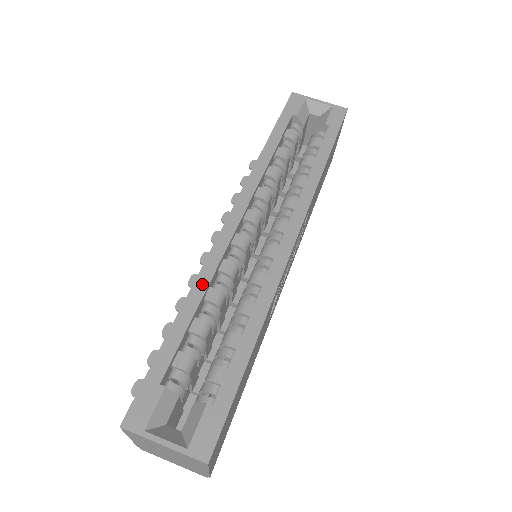
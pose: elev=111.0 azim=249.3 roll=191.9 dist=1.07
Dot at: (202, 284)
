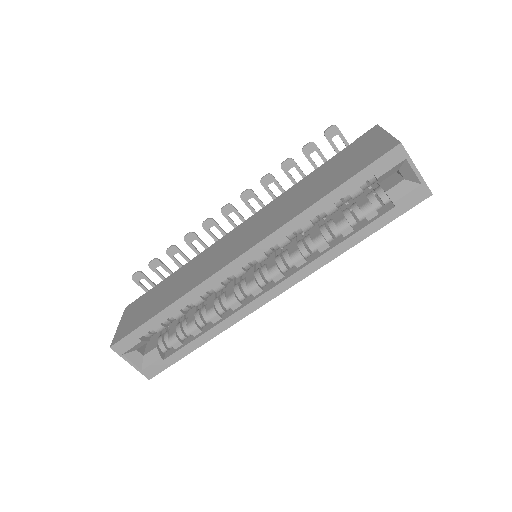
Dot at: (192, 296)
